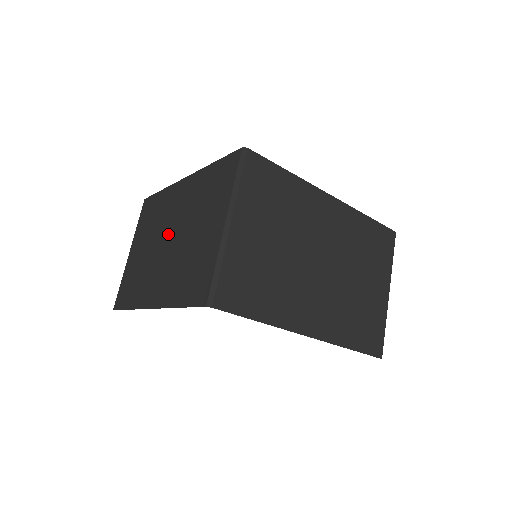
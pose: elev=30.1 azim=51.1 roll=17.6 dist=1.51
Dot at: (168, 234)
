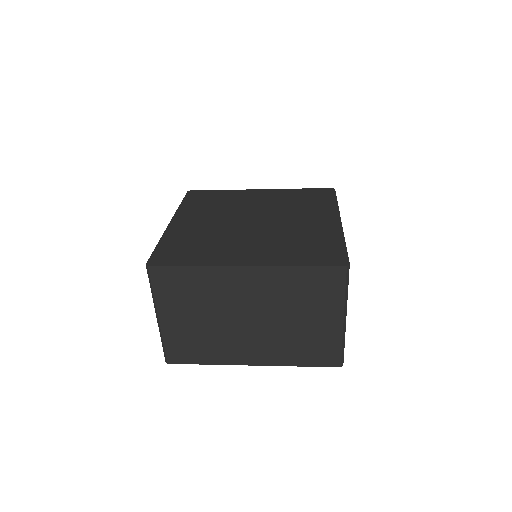
Dot at: occluded
